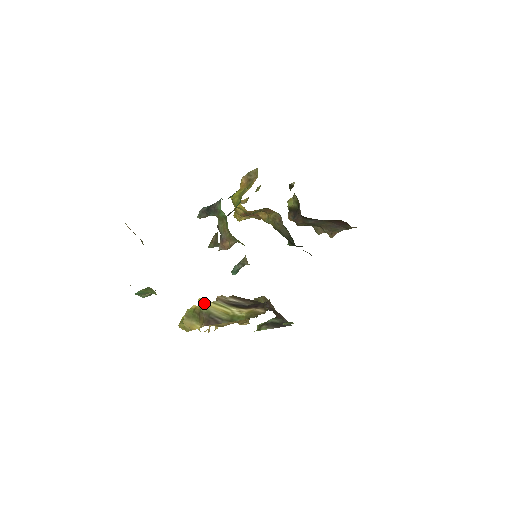
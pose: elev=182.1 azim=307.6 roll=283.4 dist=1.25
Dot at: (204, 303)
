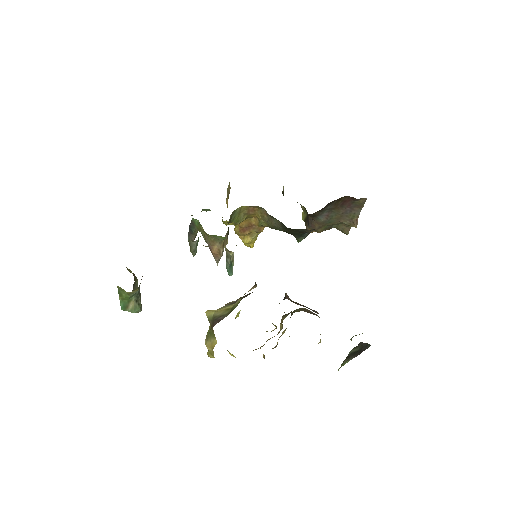
Dot at: (210, 312)
